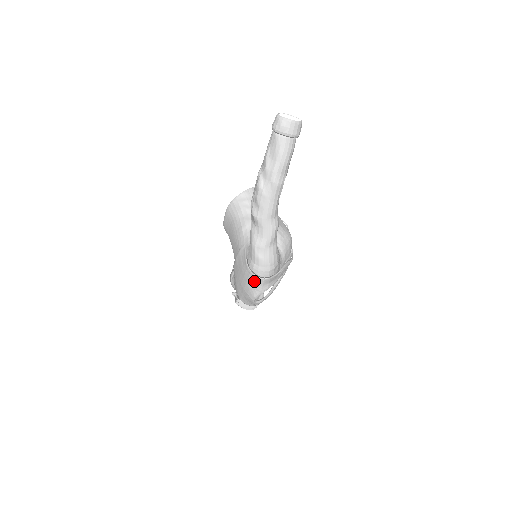
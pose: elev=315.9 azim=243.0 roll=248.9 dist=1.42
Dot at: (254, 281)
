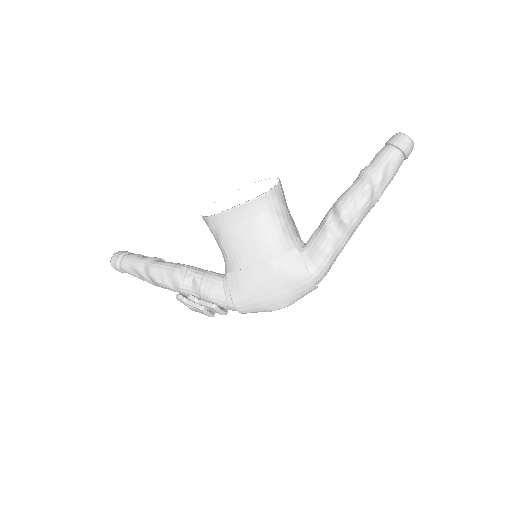
Dot at: (307, 290)
